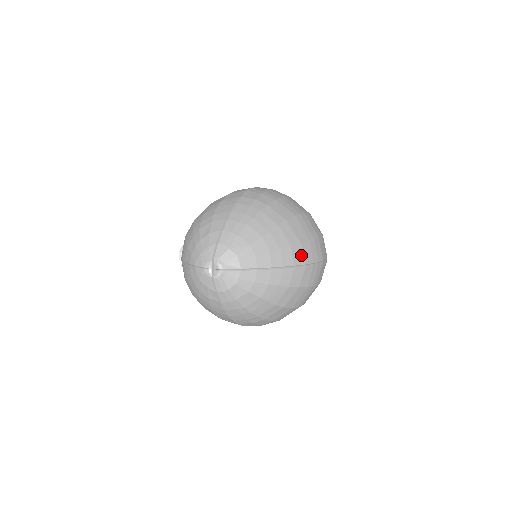
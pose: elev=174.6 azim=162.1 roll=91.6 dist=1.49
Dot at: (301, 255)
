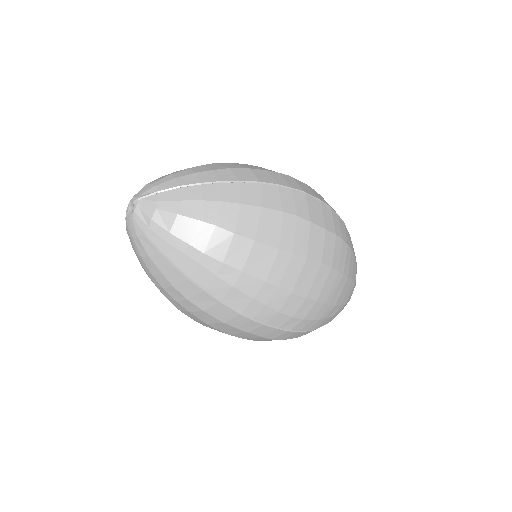
Dot at: (251, 176)
